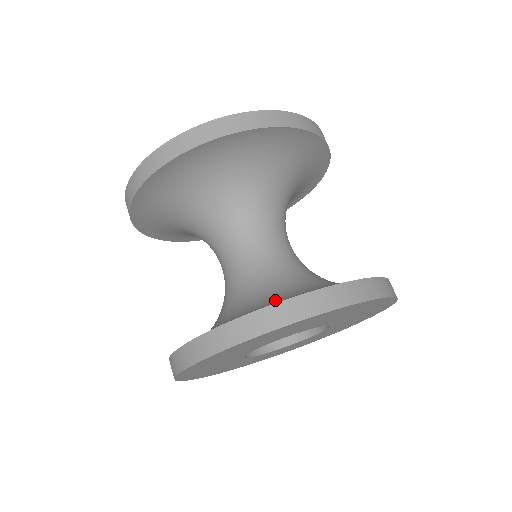
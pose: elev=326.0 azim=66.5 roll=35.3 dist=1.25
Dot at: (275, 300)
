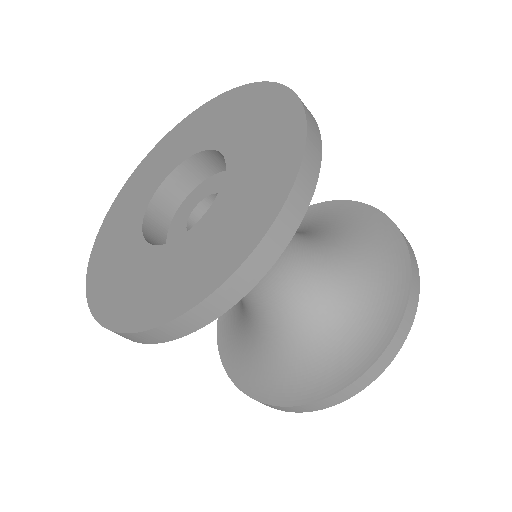
Dot at: (355, 318)
